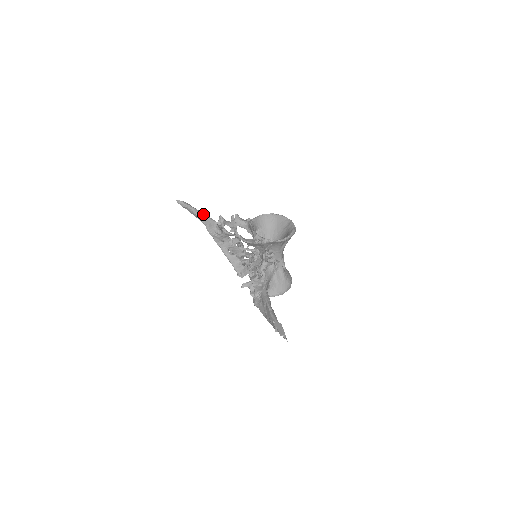
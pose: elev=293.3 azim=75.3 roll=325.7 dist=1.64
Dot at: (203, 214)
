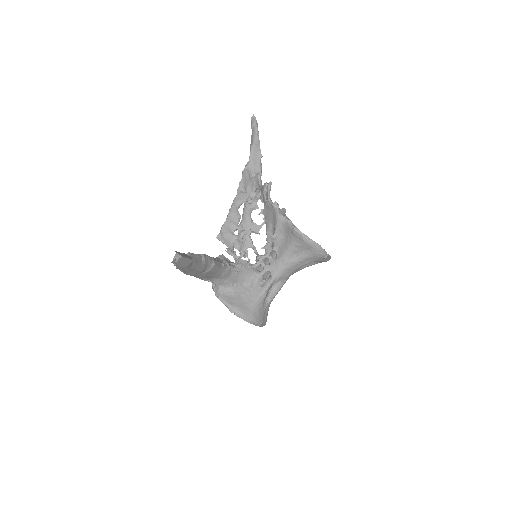
Dot at: (260, 149)
